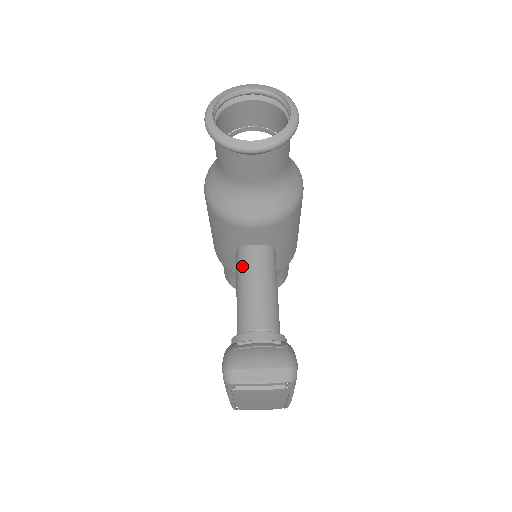
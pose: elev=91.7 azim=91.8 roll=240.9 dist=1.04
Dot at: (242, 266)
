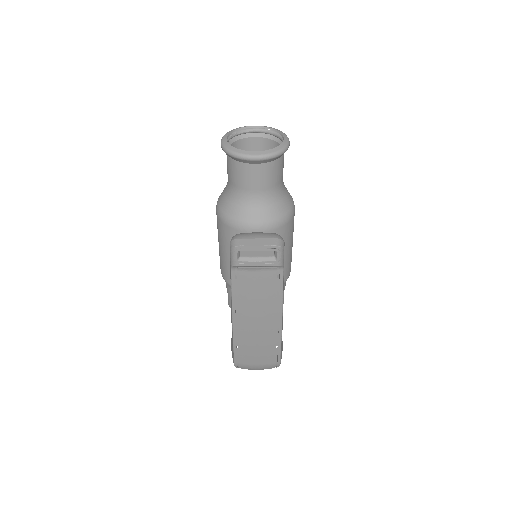
Dot at: occluded
